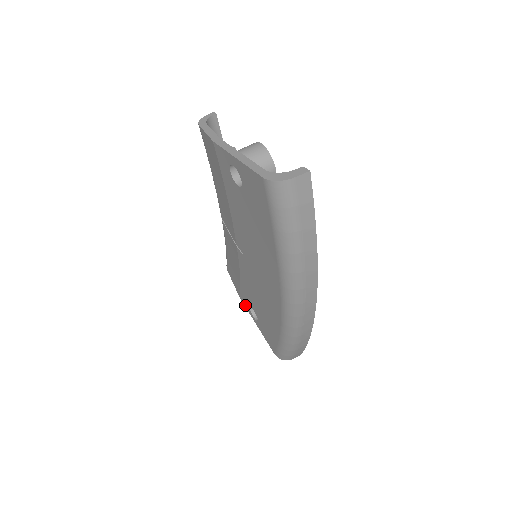
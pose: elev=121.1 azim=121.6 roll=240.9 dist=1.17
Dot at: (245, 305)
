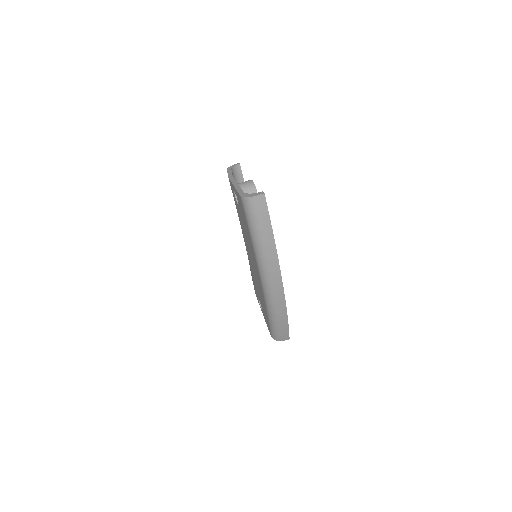
Dot at: (257, 299)
